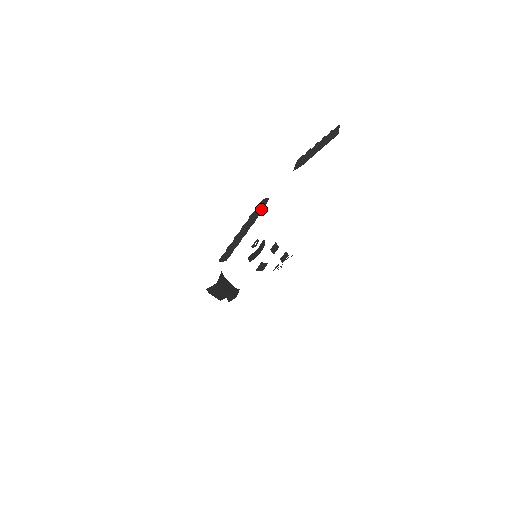
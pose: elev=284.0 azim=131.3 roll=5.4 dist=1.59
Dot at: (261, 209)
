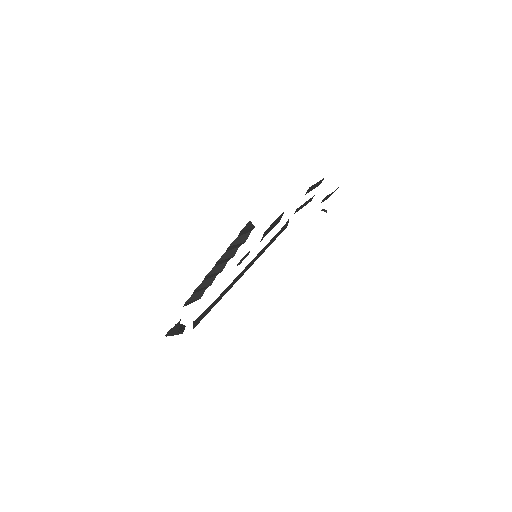
Dot at: (174, 333)
